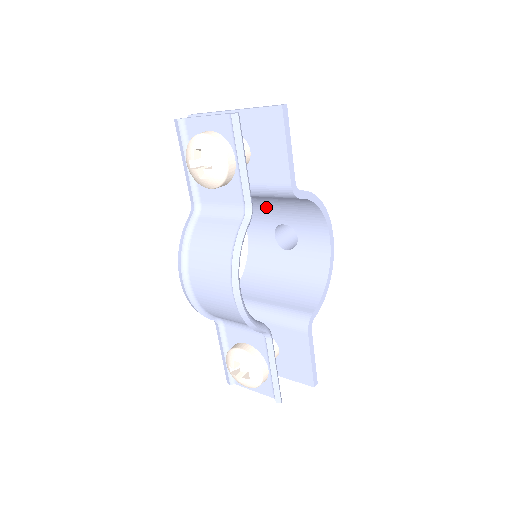
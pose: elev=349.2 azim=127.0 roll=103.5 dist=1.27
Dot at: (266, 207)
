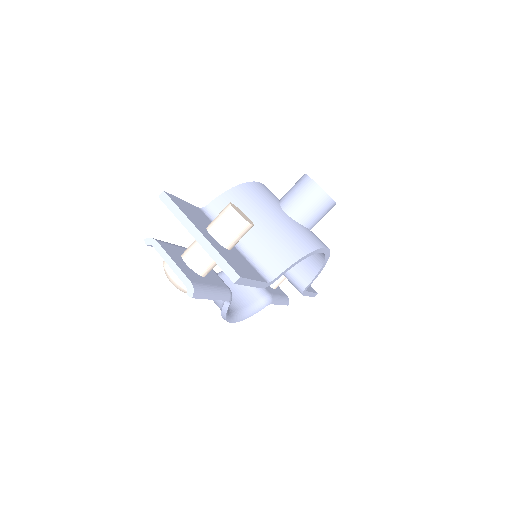
Dot at: occluded
